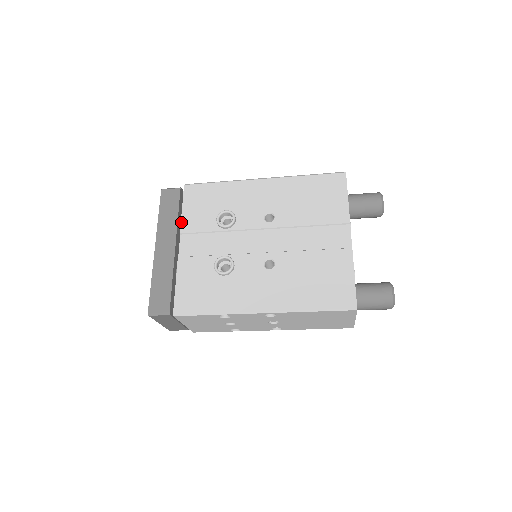
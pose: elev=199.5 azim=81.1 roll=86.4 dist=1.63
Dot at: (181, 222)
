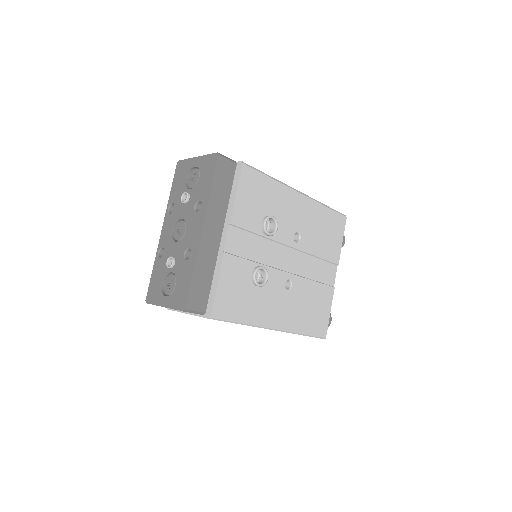
Dot at: (233, 210)
